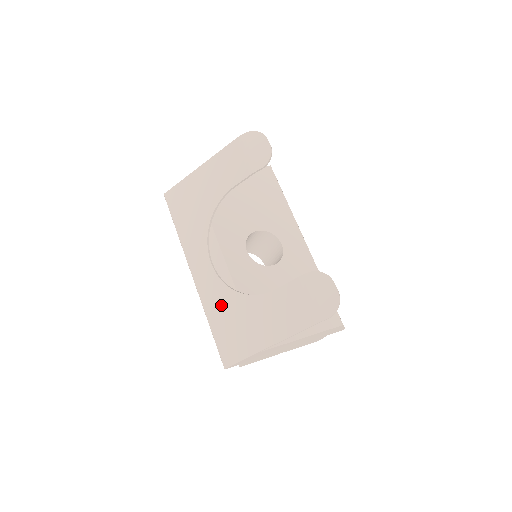
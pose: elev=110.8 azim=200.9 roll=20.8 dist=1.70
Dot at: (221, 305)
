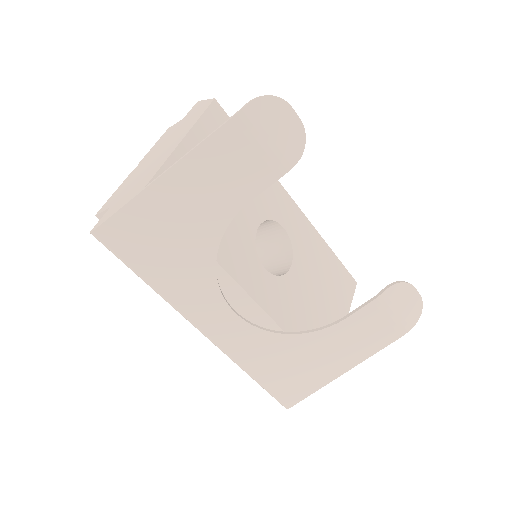
Dot at: (267, 354)
